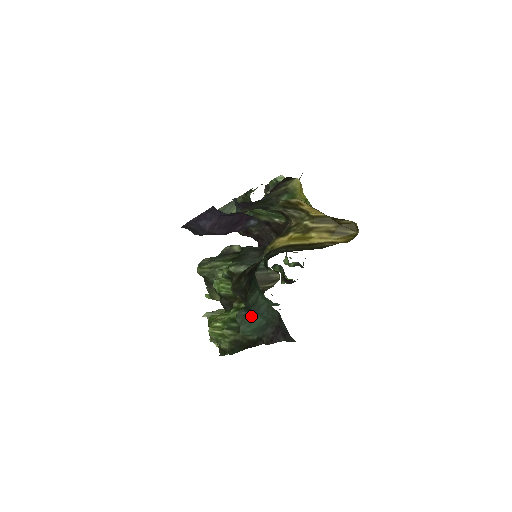
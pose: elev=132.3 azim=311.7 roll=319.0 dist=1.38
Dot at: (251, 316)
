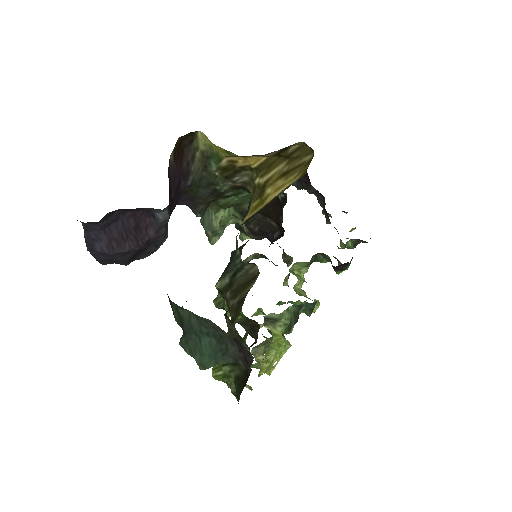
Dot at: (193, 340)
